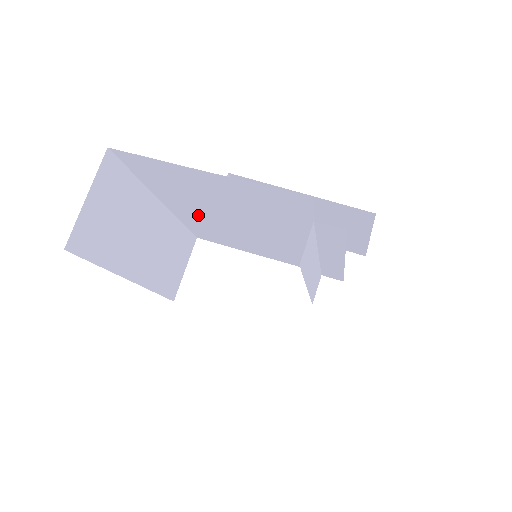
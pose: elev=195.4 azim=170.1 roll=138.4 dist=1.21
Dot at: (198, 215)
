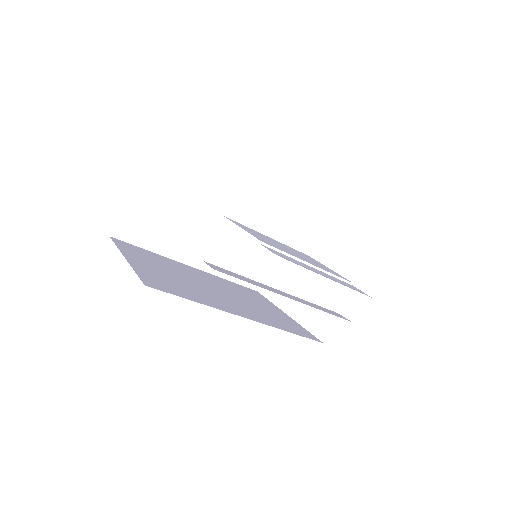
Dot at: occluded
